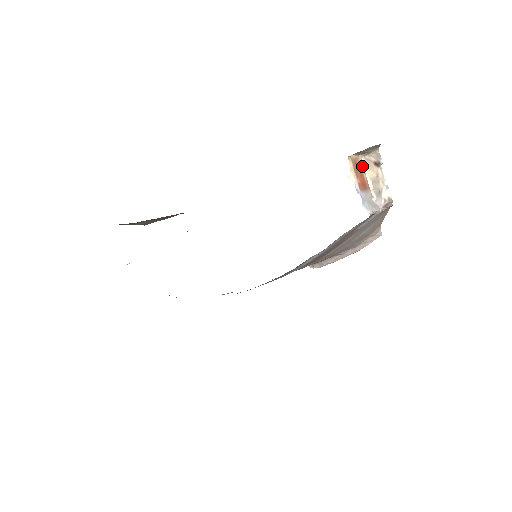
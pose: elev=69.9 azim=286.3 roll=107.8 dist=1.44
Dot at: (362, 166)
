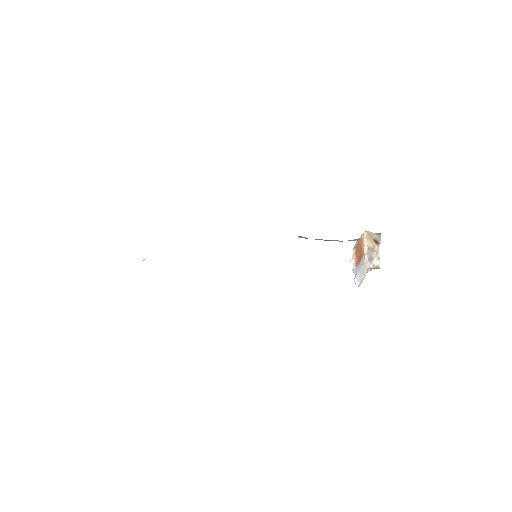
Dot at: (363, 239)
